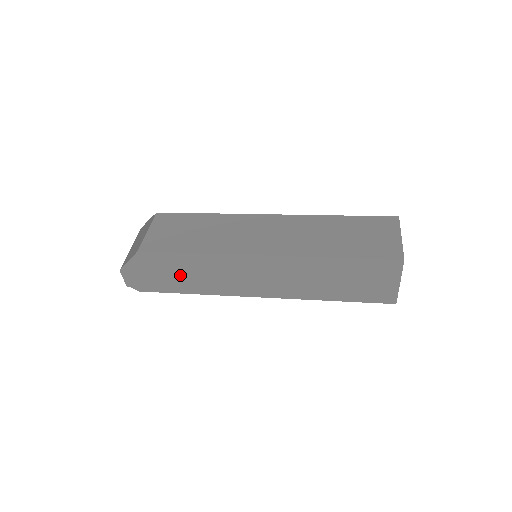
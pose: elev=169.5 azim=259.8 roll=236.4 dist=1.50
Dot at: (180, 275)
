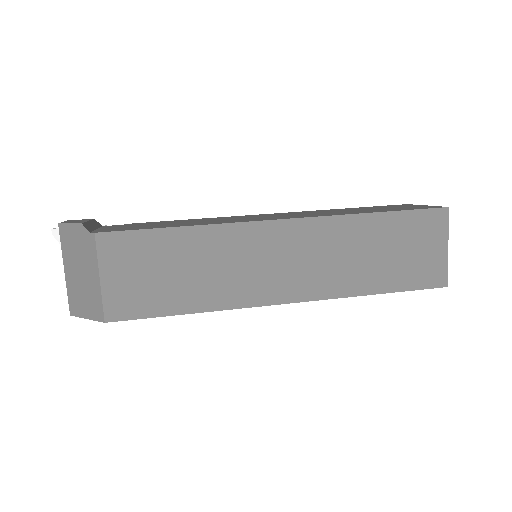
Dot at: occluded
